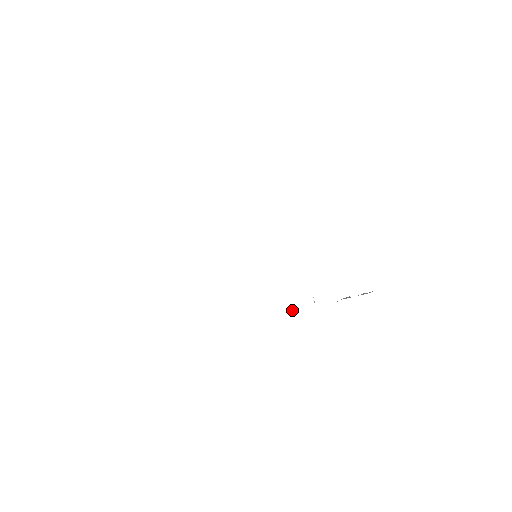
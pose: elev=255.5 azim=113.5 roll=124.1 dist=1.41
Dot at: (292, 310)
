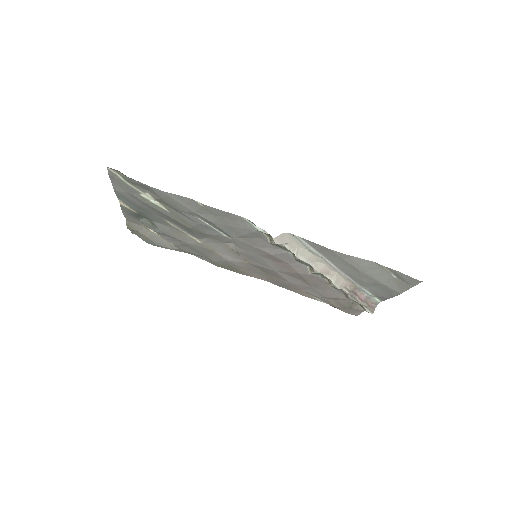
Dot at: (314, 264)
